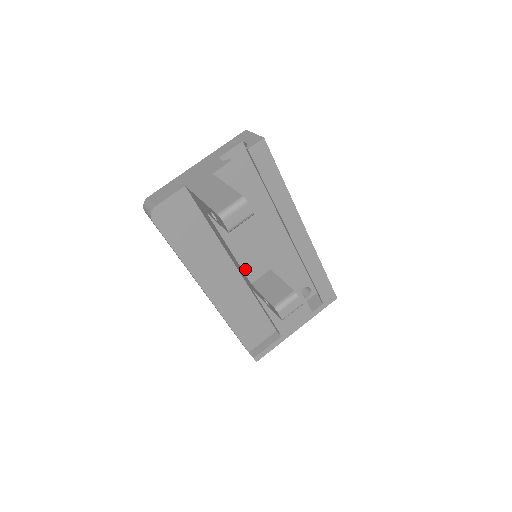
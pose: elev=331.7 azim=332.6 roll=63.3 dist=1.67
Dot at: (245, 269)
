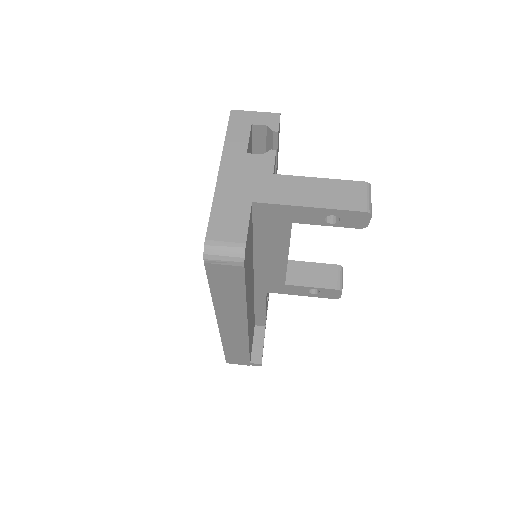
Dot at: occluded
